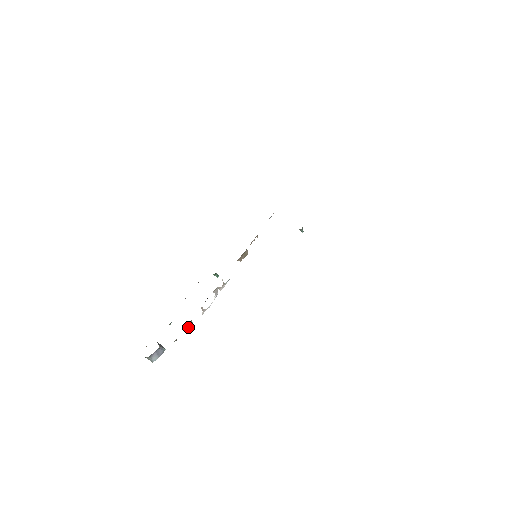
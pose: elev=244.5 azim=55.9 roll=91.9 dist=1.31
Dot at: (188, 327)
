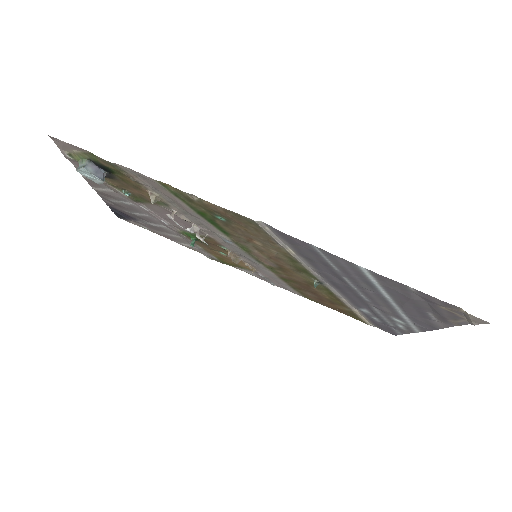
Dot at: (150, 196)
